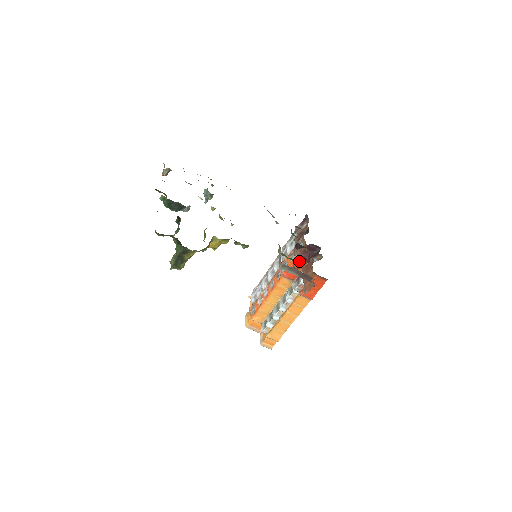
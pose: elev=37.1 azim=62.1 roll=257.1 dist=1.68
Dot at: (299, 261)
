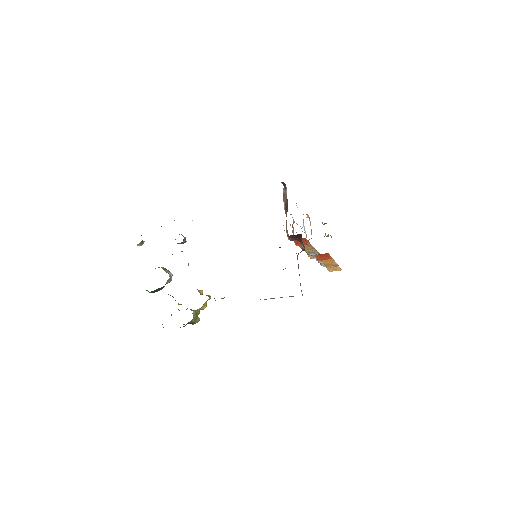
Dot at: occluded
